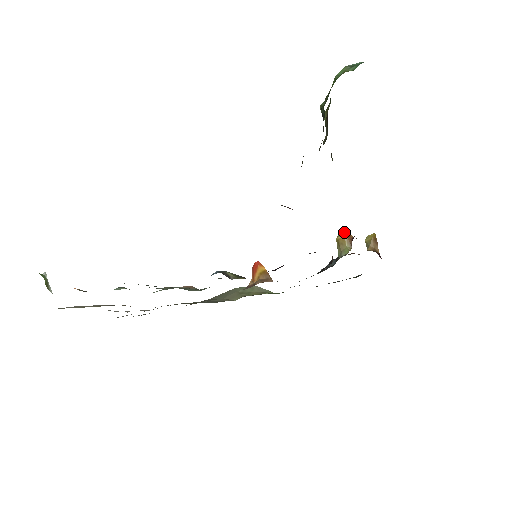
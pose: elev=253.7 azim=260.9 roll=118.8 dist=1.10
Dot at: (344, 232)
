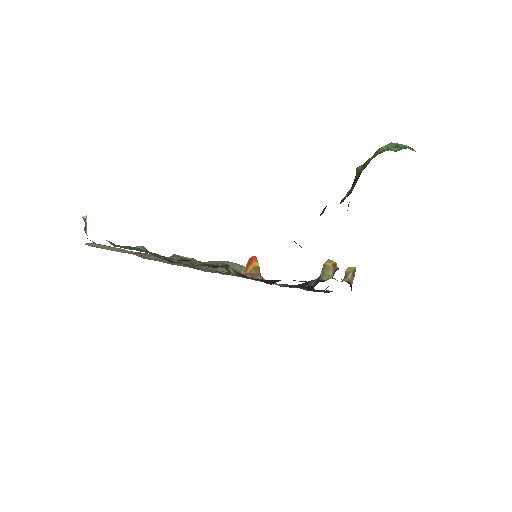
Dot at: (332, 261)
